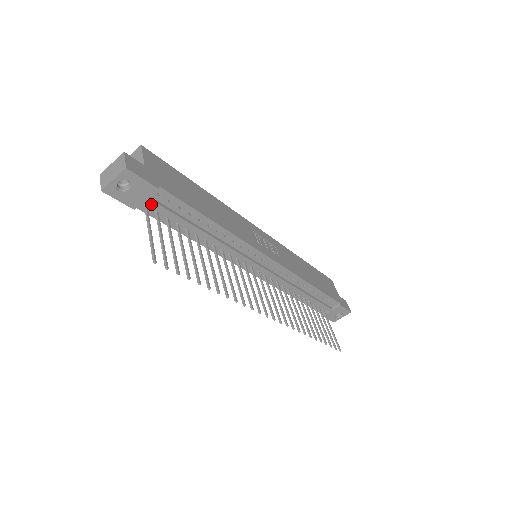
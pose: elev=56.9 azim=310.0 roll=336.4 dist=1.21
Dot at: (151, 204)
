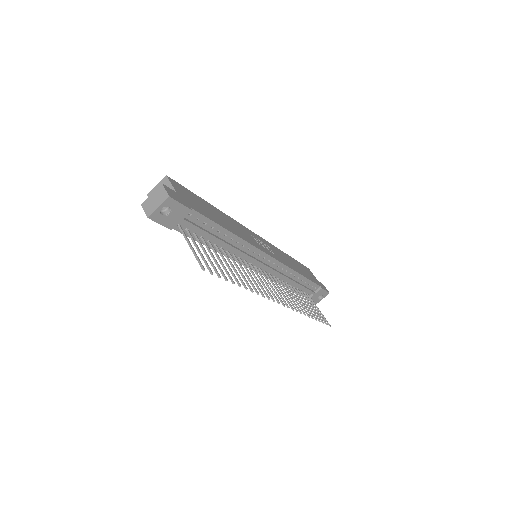
Dot at: (184, 223)
